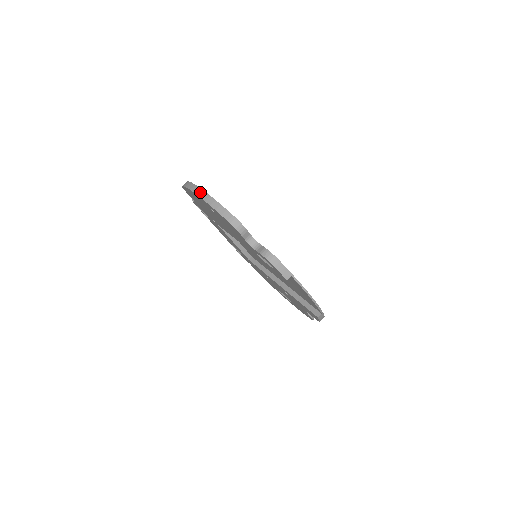
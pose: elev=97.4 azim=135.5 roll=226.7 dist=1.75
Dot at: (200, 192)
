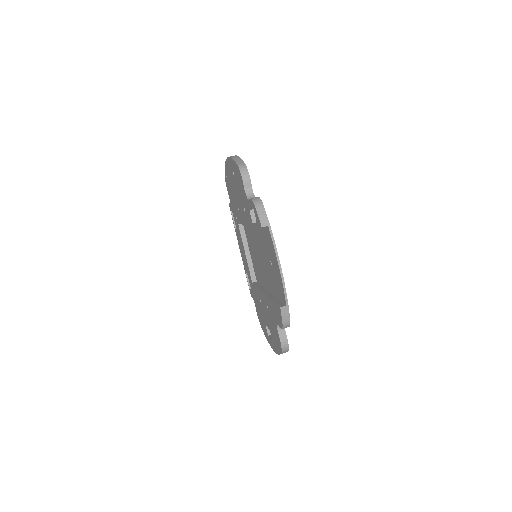
Dot at: occluded
